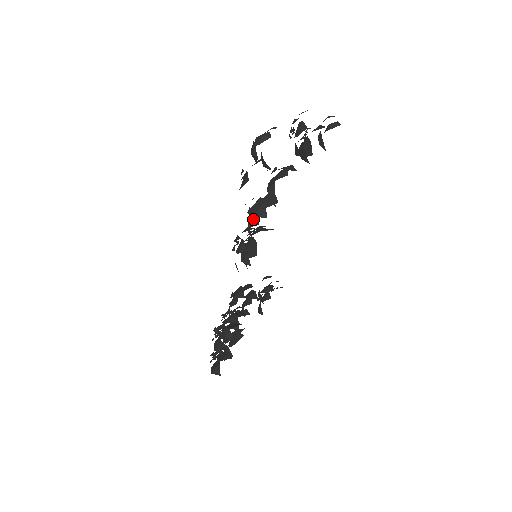
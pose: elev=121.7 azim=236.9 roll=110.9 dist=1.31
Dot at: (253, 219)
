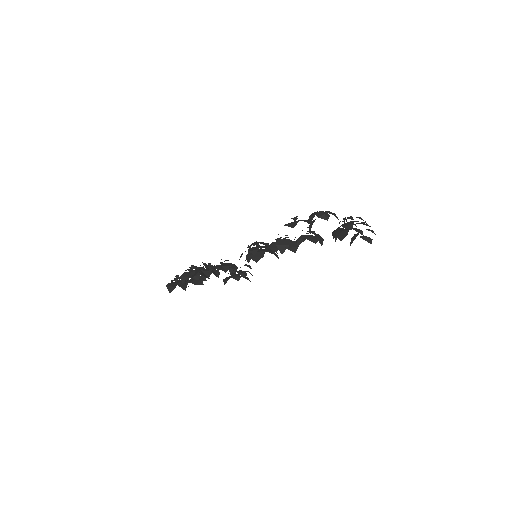
Dot at: (275, 246)
